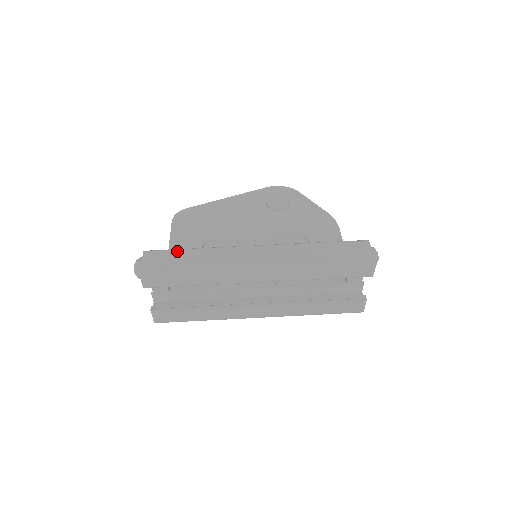
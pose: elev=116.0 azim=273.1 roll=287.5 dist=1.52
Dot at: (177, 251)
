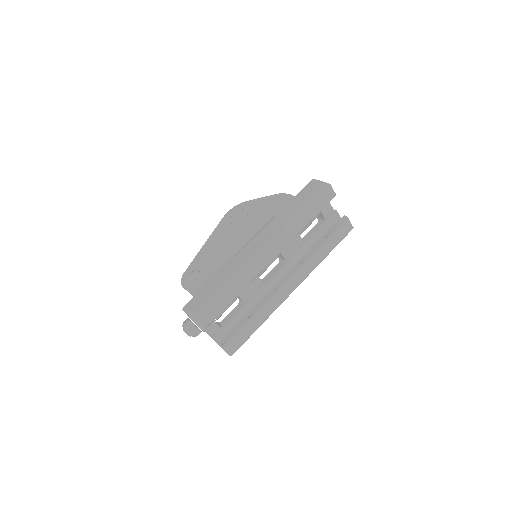
Dot at: (204, 288)
